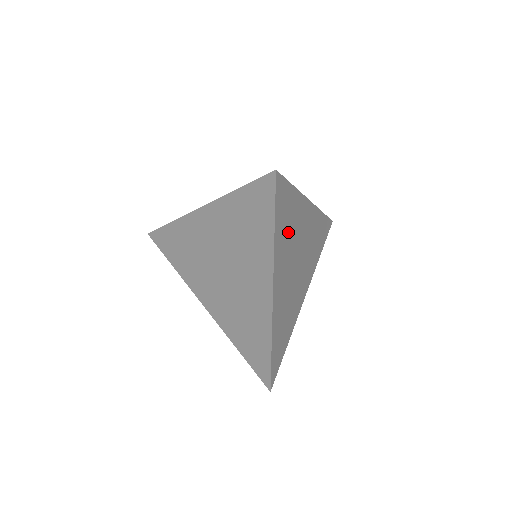
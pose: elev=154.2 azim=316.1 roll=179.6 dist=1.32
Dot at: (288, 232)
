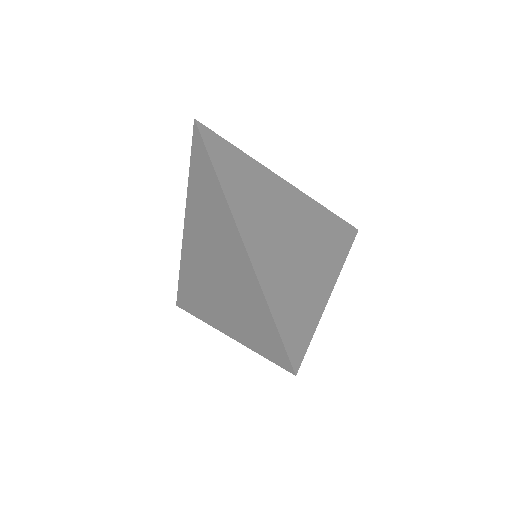
Dot at: (248, 188)
